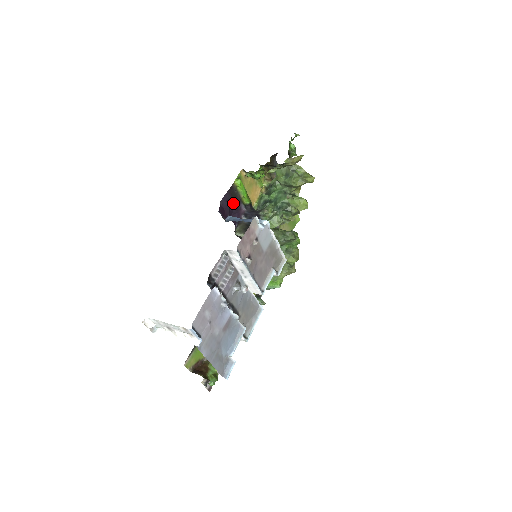
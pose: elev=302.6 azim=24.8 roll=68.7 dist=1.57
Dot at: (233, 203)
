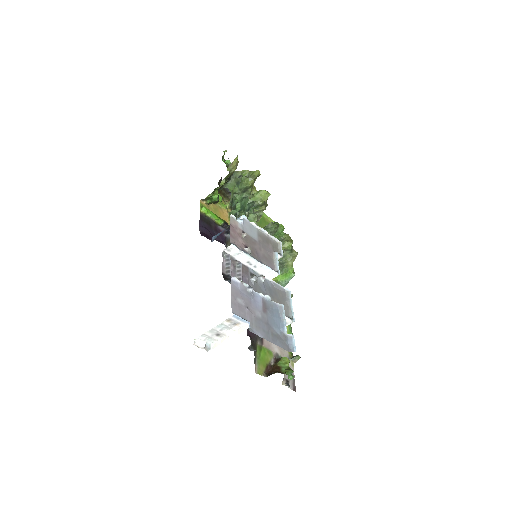
Dot at: (210, 228)
